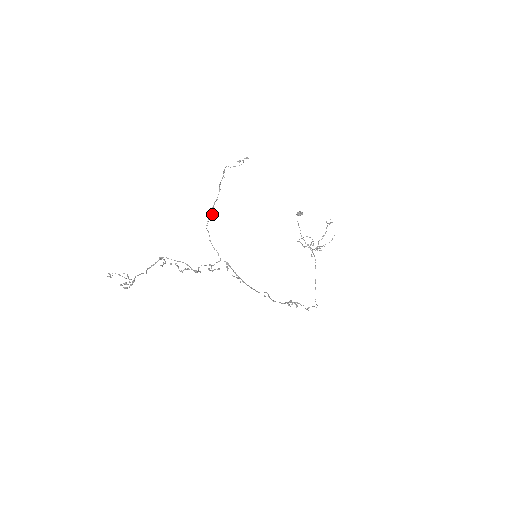
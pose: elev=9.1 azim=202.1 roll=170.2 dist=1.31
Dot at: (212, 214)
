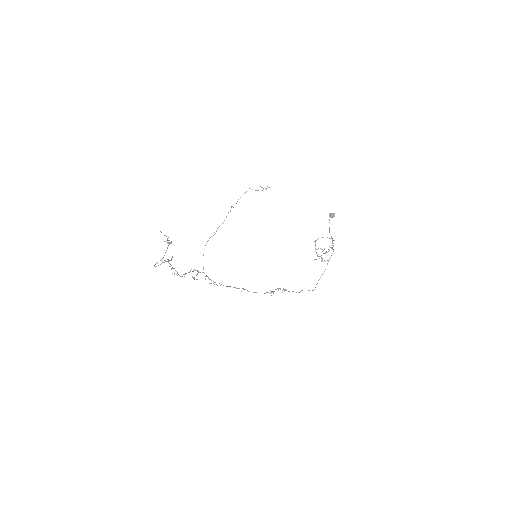
Dot at: occluded
